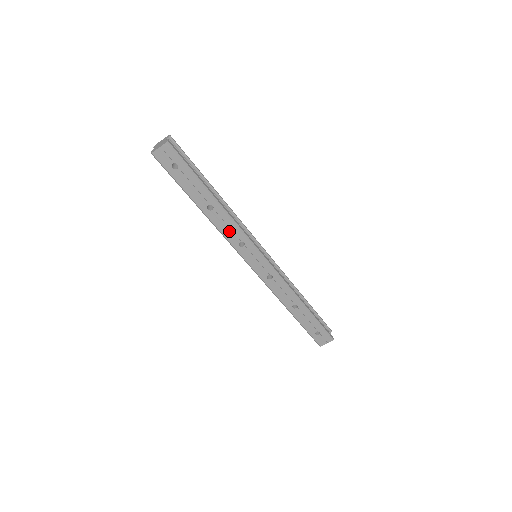
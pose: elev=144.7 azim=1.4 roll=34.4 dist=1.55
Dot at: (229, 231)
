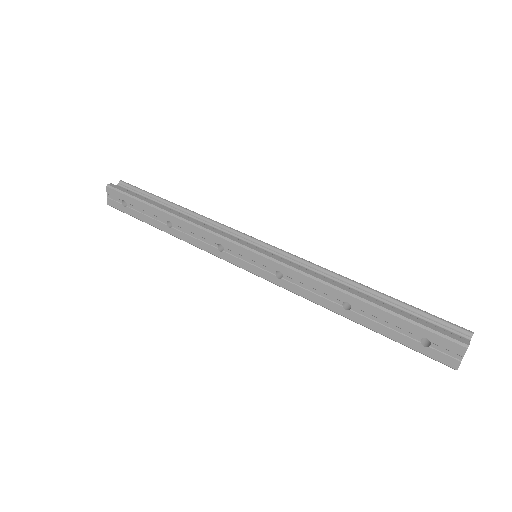
Dot at: (200, 240)
